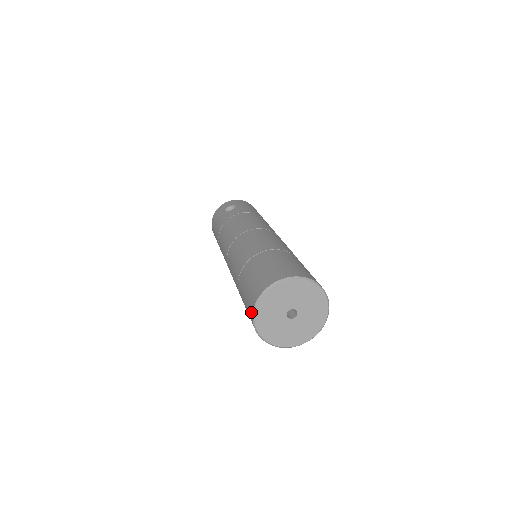
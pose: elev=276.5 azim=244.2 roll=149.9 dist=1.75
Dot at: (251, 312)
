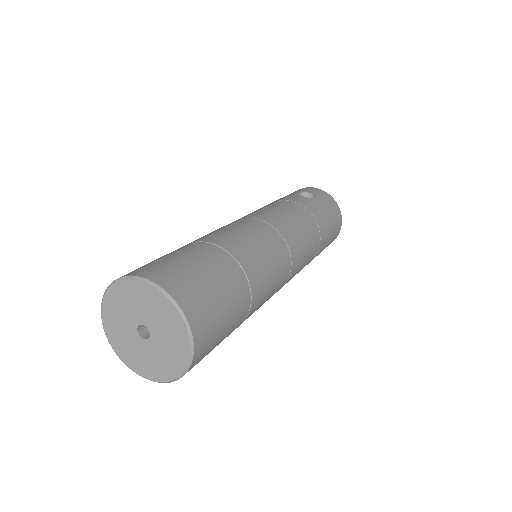
Dot at: occluded
